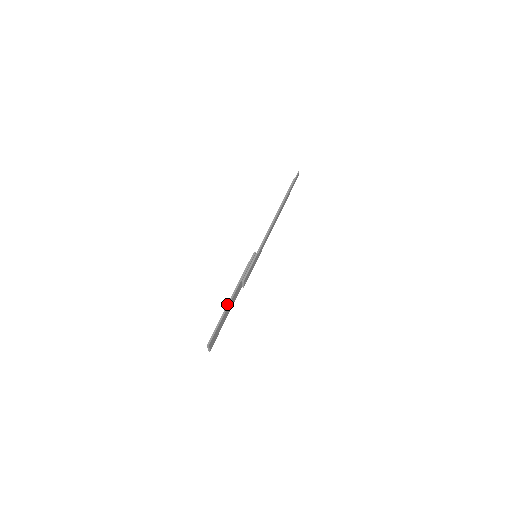
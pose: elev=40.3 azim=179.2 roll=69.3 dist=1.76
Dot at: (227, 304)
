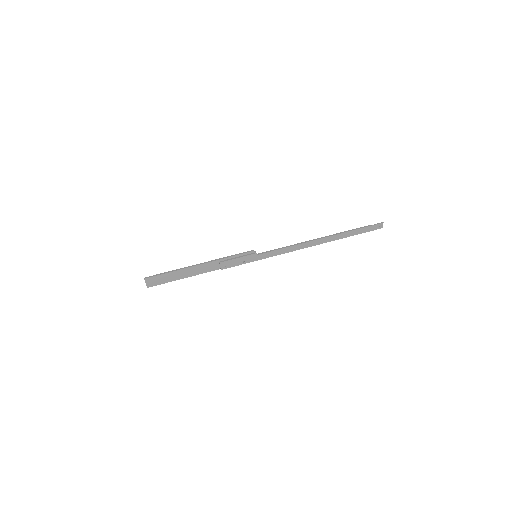
Dot at: (188, 266)
